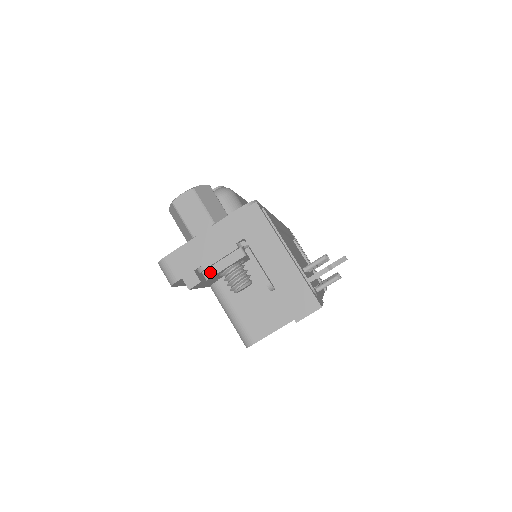
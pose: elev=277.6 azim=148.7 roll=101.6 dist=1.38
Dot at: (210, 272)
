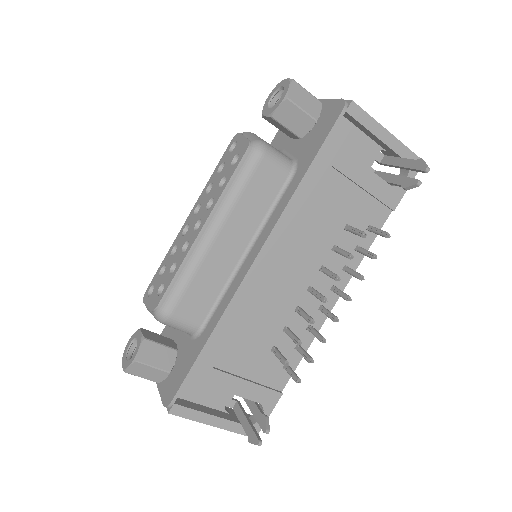
Dot at: occluded
